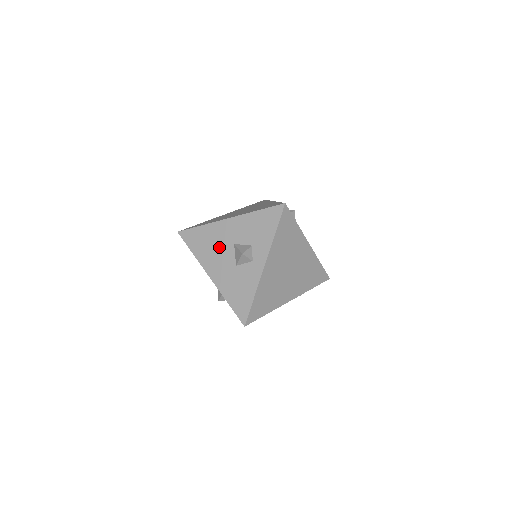
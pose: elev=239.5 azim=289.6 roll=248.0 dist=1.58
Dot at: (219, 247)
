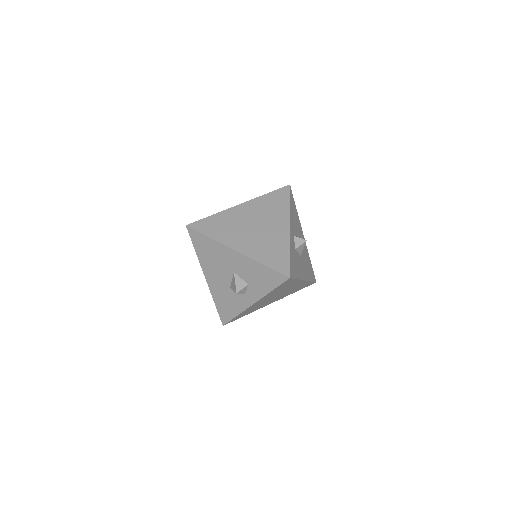
Dot at: (220, 265)
